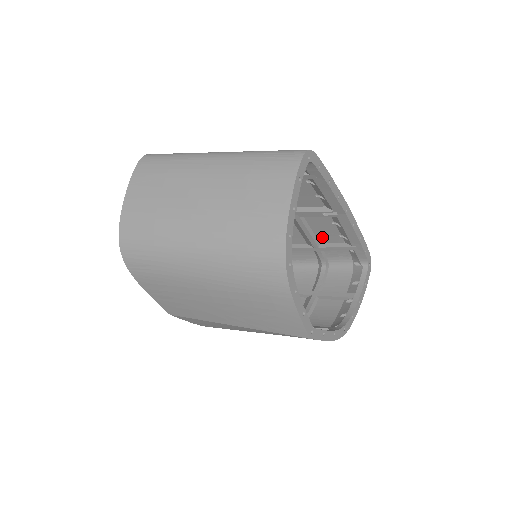
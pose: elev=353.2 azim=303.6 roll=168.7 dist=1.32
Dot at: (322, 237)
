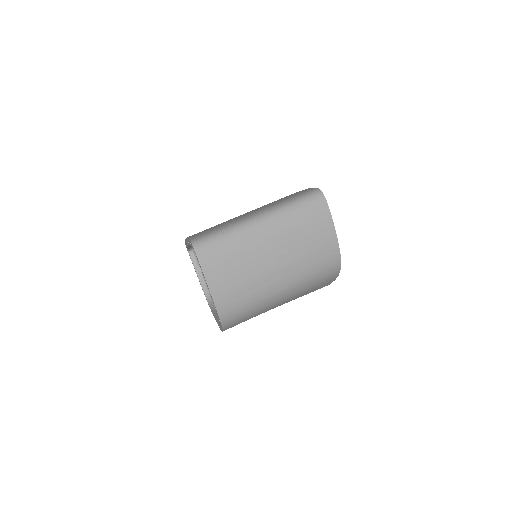
Dot at: occluded
